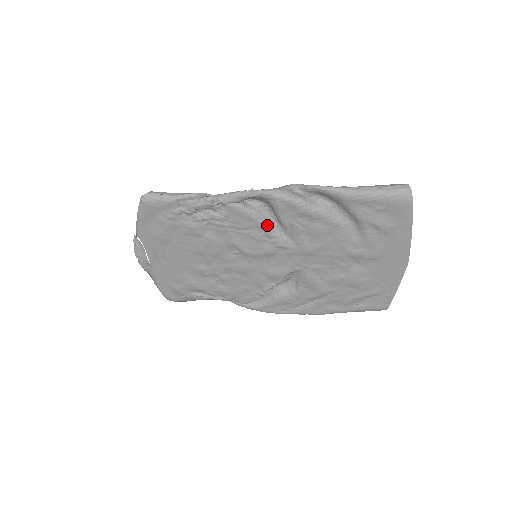
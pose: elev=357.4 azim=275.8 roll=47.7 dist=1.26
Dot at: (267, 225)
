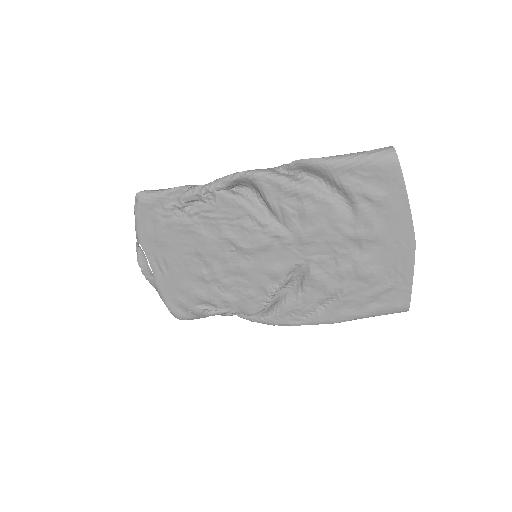
Dot at: (257, 212)
